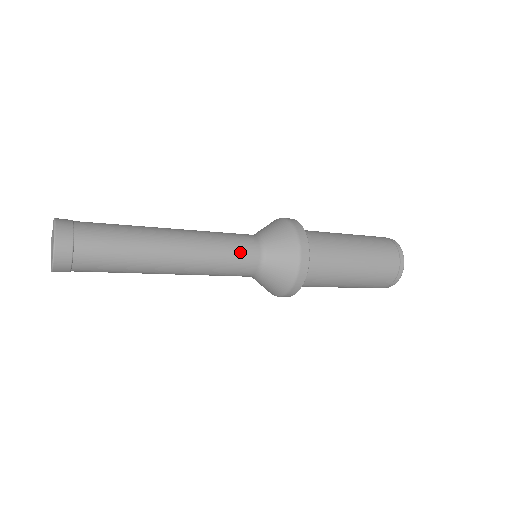
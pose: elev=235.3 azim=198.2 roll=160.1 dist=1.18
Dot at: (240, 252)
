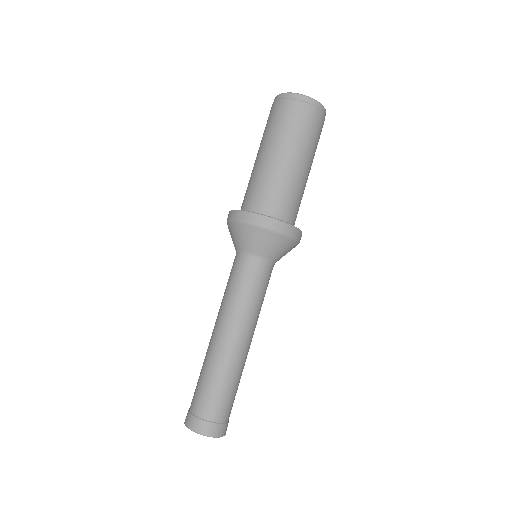
Dot at: (266, 286)
